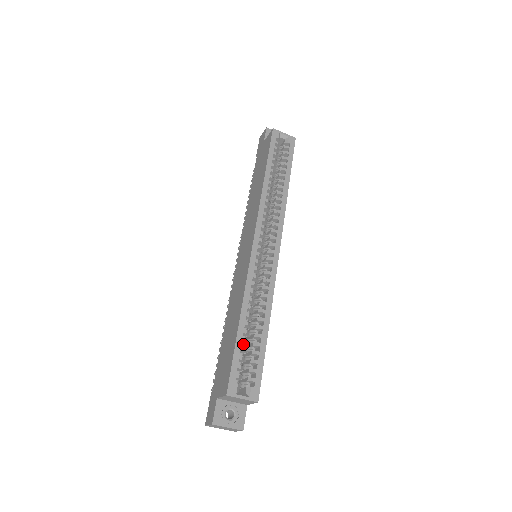
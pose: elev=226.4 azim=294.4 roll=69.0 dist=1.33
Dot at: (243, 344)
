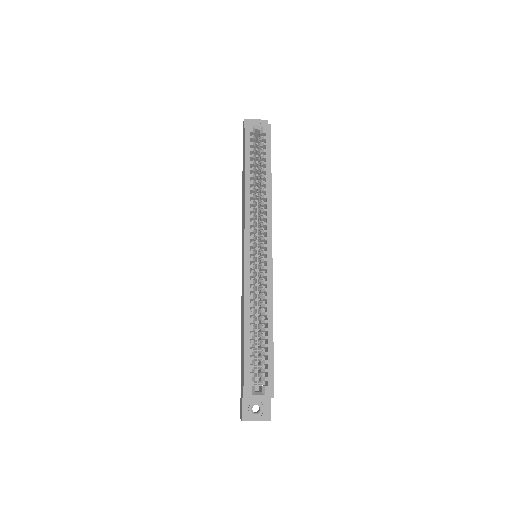
Dot at: (253, 348)
